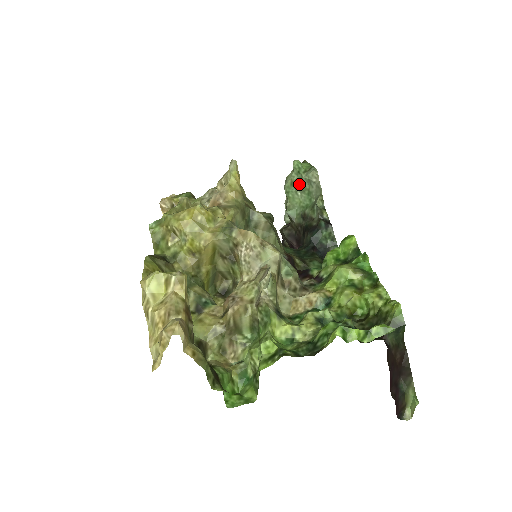
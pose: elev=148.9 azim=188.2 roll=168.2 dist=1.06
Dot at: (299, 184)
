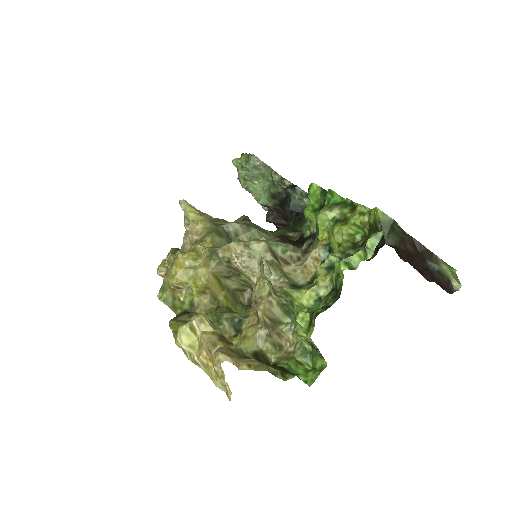
Dot at: (250, 175)
